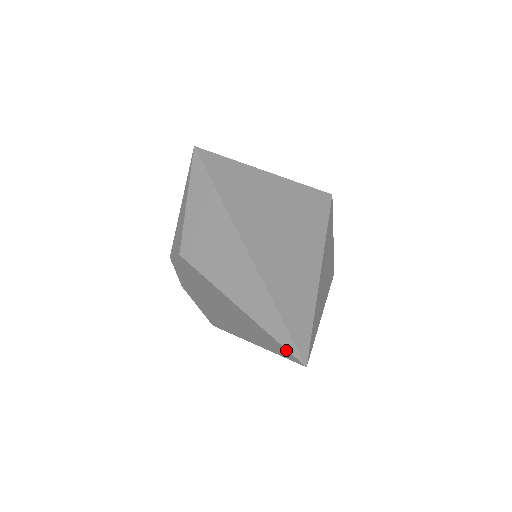
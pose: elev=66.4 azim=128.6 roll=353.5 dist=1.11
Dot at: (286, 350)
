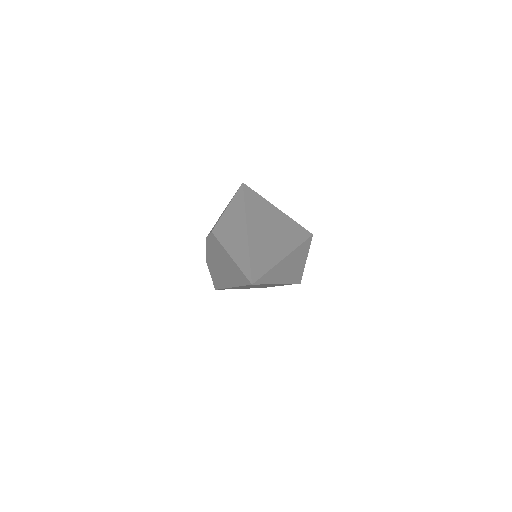
Dot at: (246, 277)
